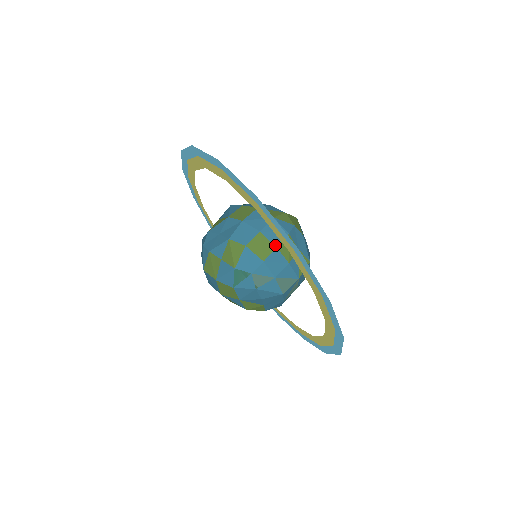
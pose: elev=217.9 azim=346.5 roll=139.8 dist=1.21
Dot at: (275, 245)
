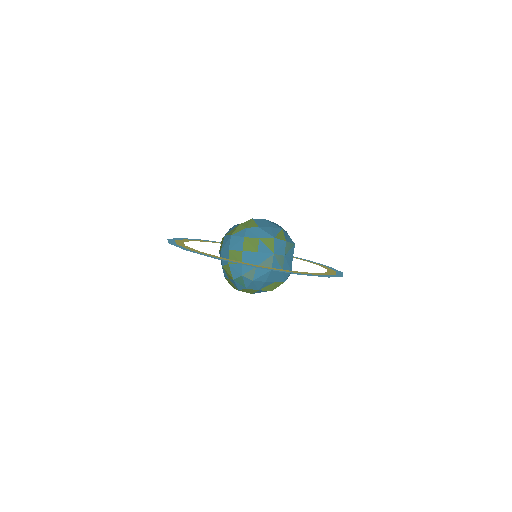
Dot at: (241, 250)
